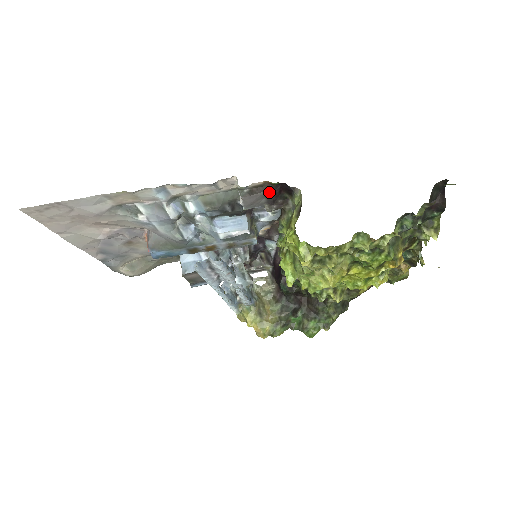
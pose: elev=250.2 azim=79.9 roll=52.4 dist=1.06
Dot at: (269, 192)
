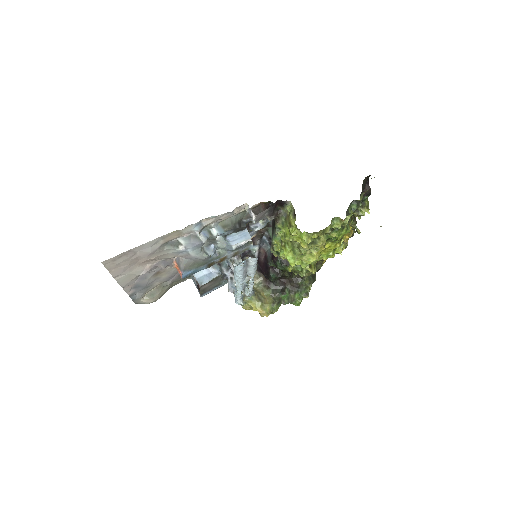
Dot at: (271, 208)
